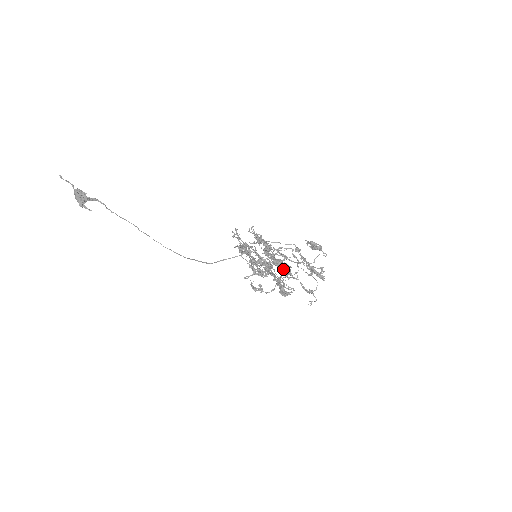
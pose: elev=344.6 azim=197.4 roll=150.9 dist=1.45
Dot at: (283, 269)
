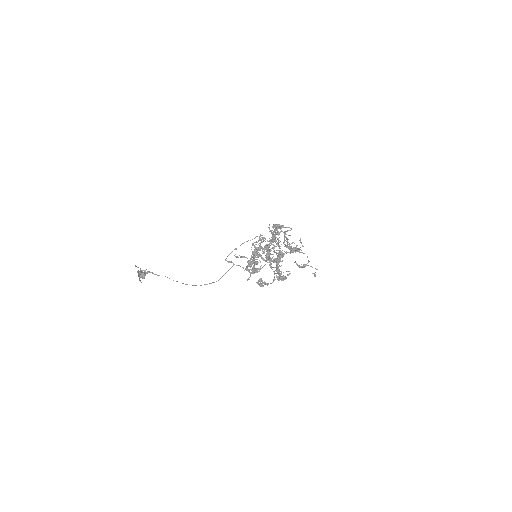
Dot at: (267, 259)
